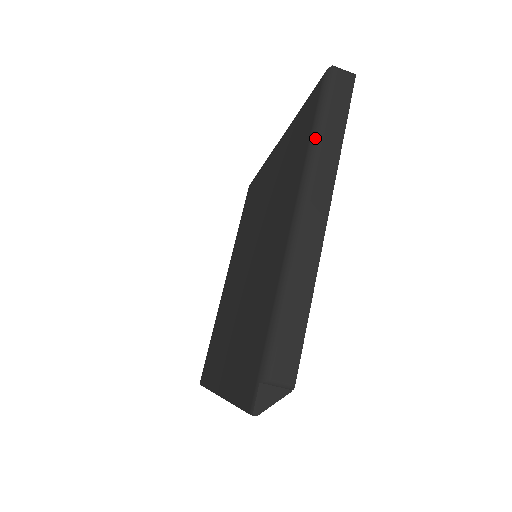
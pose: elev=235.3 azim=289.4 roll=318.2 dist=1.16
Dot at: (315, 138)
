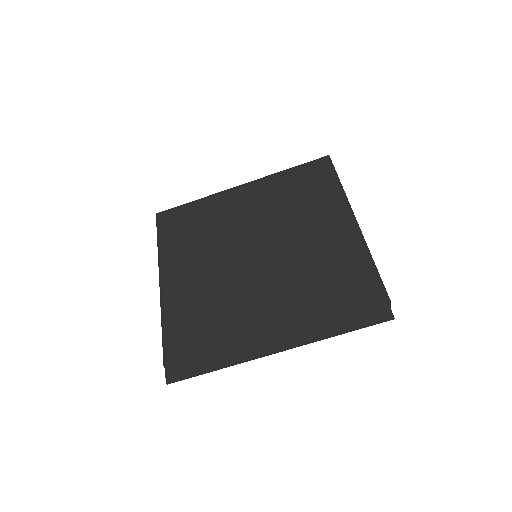
Dot at: (342, 186)
